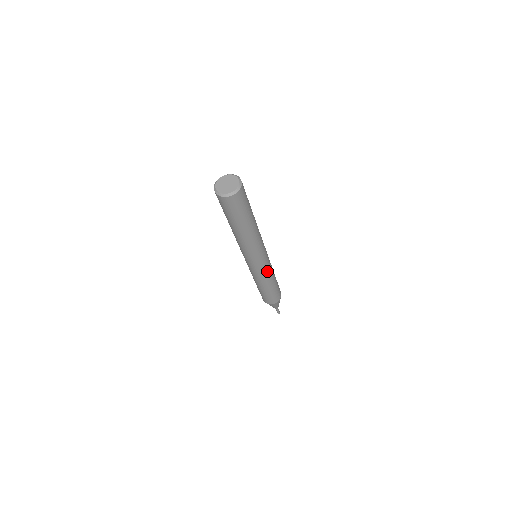
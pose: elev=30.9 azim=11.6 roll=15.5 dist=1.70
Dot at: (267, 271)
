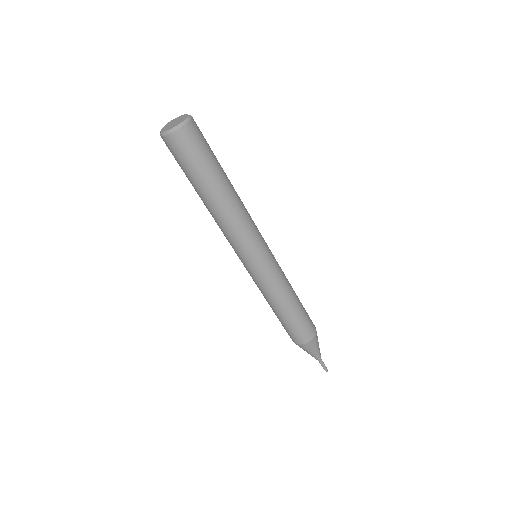
Dot at: (280, 270)
